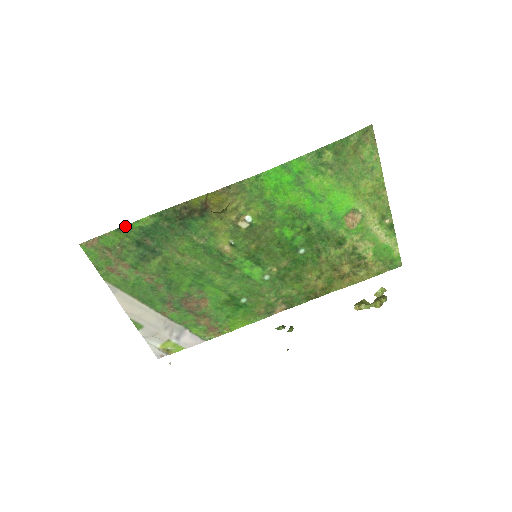
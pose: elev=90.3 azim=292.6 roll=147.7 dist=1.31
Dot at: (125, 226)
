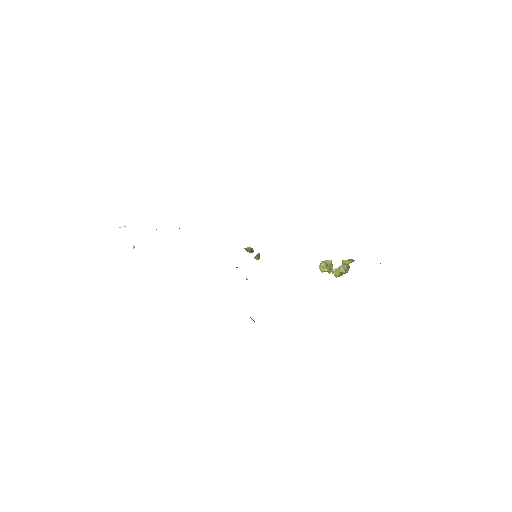
Dot at: occluded
